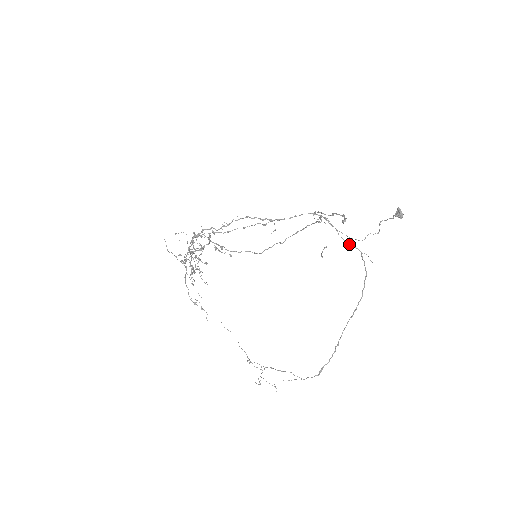
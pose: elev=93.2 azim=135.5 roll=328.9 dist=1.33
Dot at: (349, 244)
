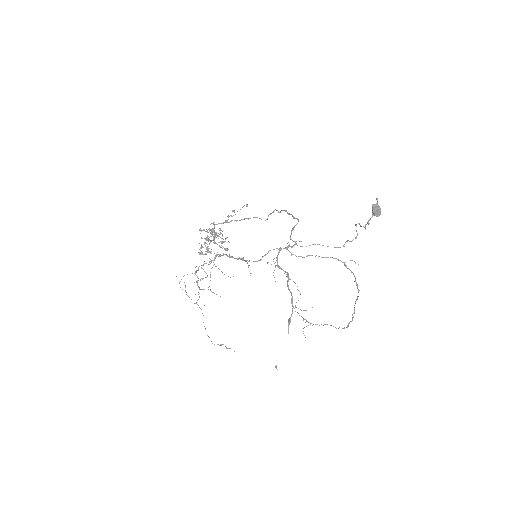
Dot at: occluded
